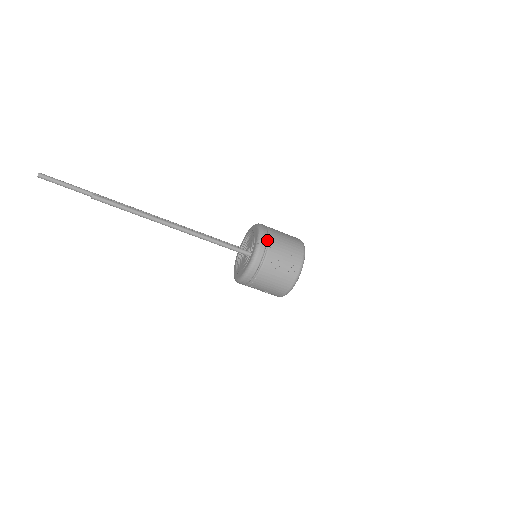
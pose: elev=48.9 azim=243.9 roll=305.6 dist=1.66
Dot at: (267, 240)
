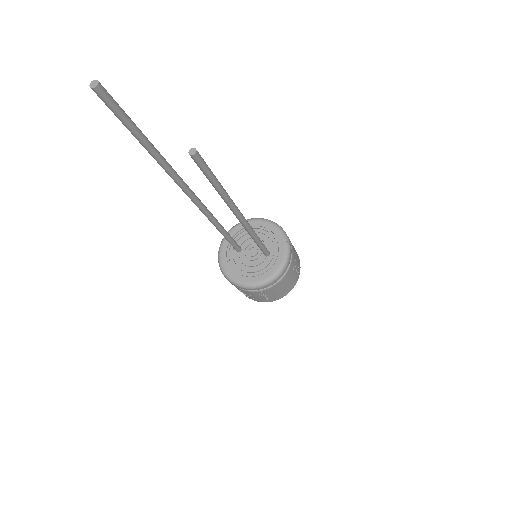
Dot at: occluded
